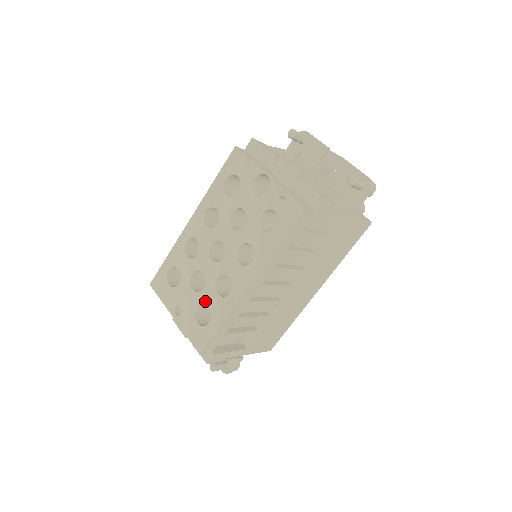
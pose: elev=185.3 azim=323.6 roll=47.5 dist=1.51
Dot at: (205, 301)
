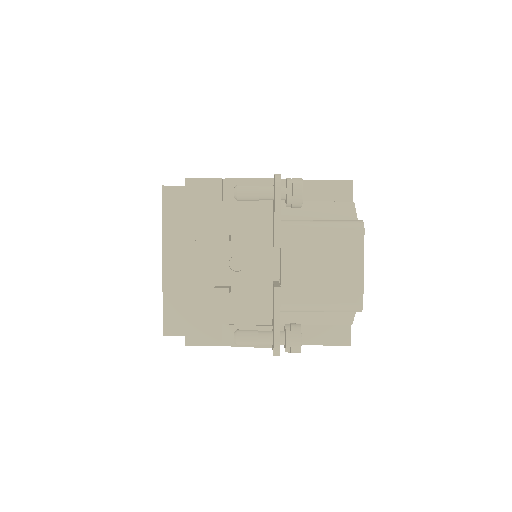
Dot at: occluded
